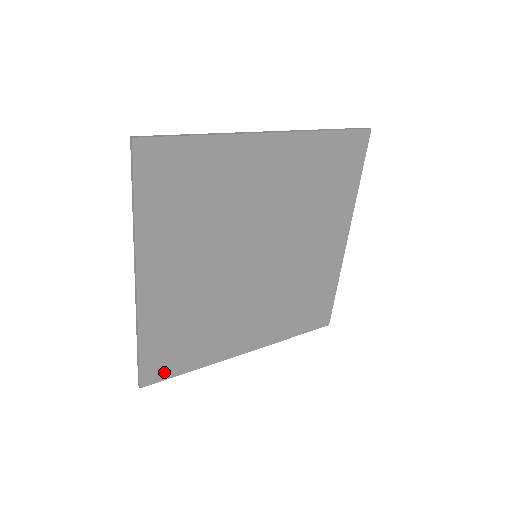
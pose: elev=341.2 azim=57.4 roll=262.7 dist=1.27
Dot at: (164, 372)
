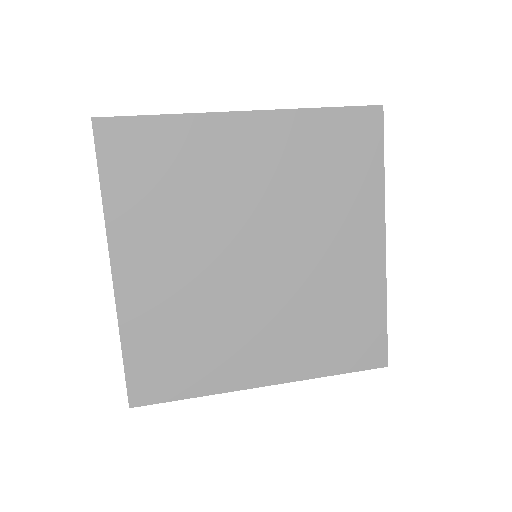
Dot at: (157, 392)
